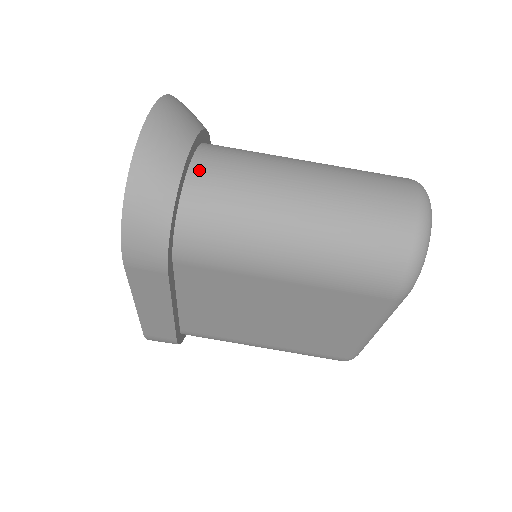
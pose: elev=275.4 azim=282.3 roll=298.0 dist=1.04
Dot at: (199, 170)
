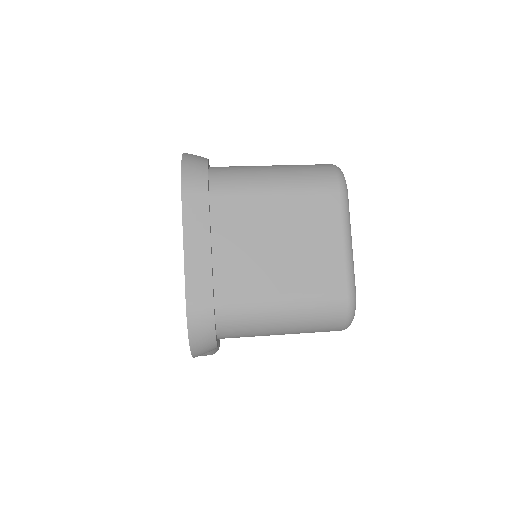
Dot at: occluded
